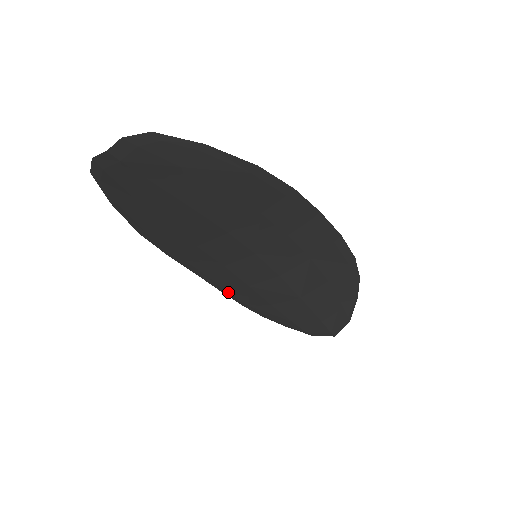
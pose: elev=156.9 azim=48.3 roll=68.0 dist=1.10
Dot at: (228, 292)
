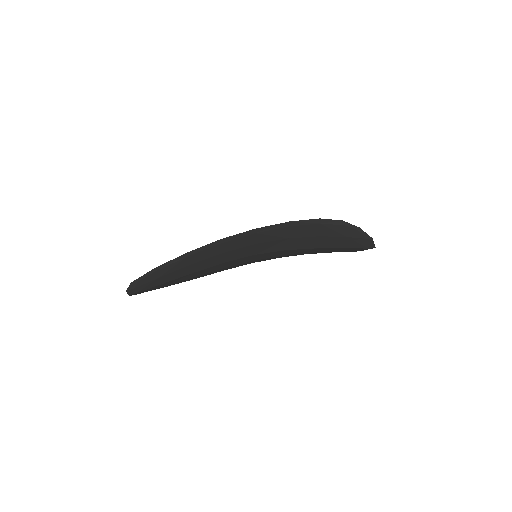
Dot at: occluded
